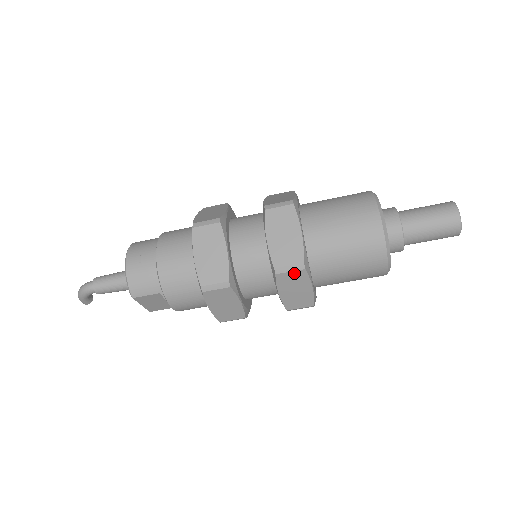
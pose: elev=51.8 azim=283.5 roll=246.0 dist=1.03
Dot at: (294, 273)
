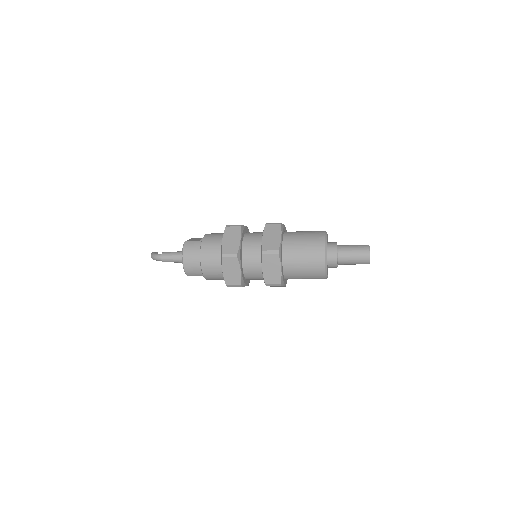
Dot at: occluded
